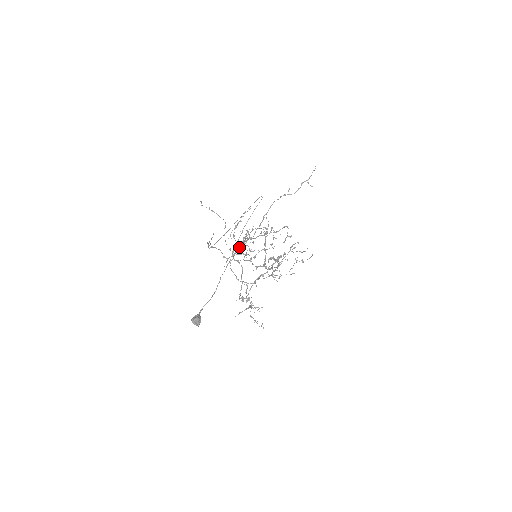
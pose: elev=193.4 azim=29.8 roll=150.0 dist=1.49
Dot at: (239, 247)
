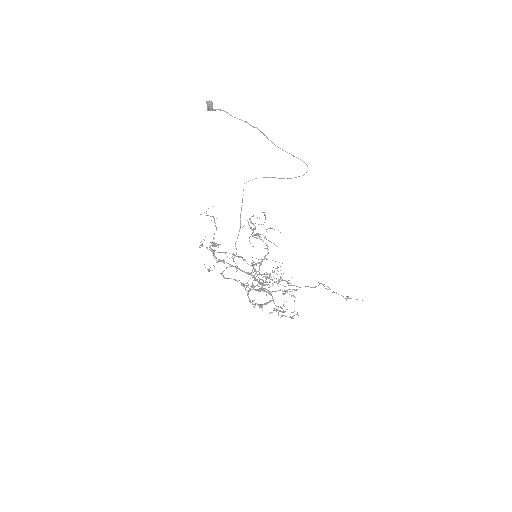
Dot at: (248, 273)
